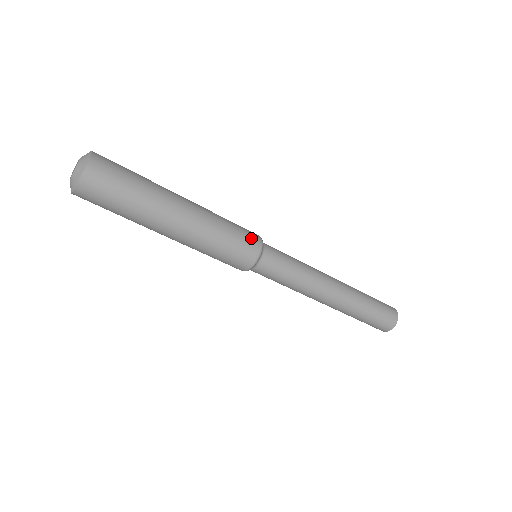
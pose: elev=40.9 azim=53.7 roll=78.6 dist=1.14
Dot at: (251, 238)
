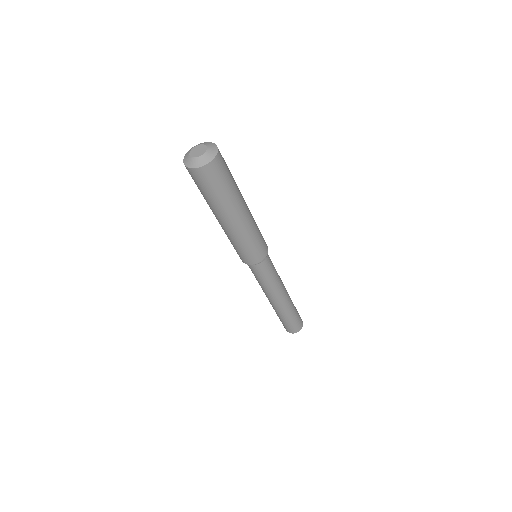
Dot at: occluded
